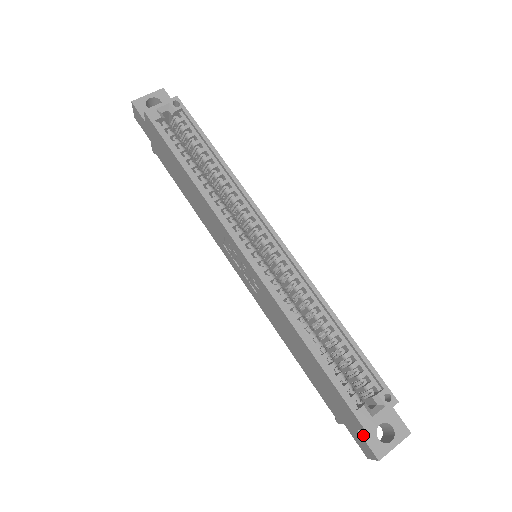
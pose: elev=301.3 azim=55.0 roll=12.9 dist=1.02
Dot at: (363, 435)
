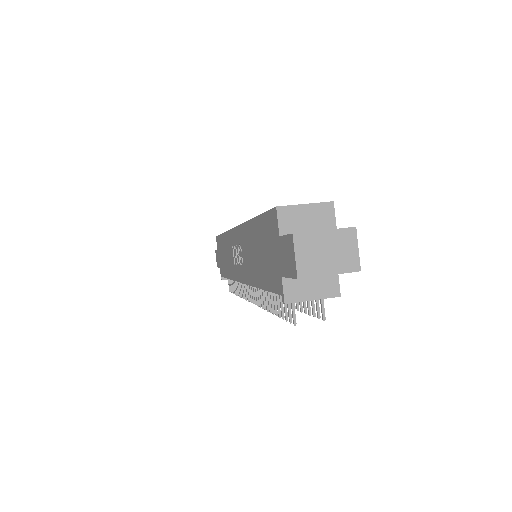
Dot at: (284, 235)
